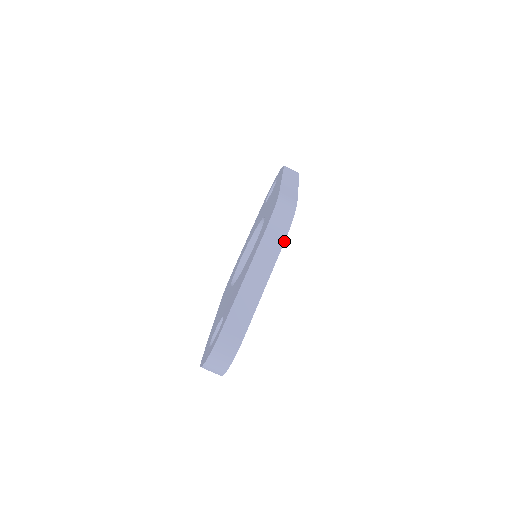
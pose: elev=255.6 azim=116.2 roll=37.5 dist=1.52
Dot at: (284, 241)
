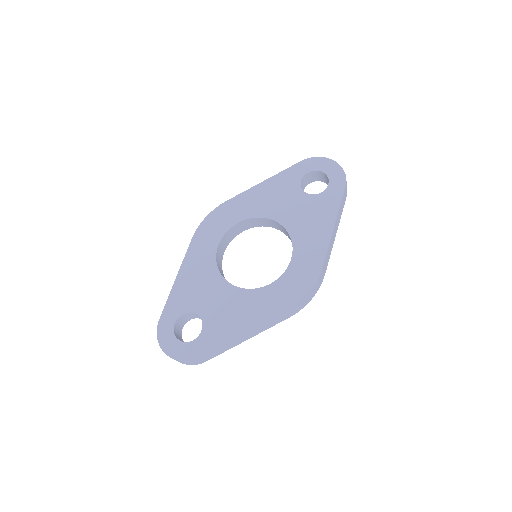
Dot at: occluded
